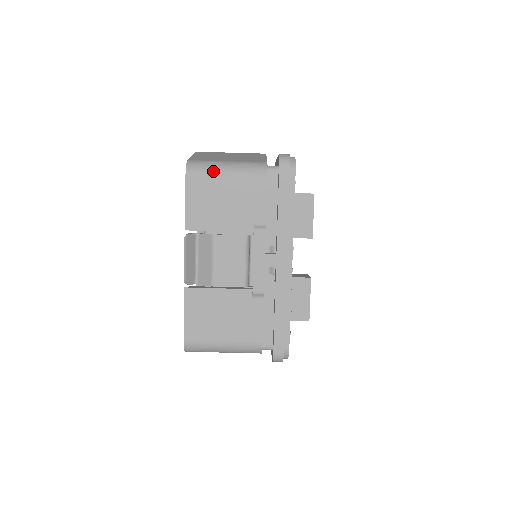
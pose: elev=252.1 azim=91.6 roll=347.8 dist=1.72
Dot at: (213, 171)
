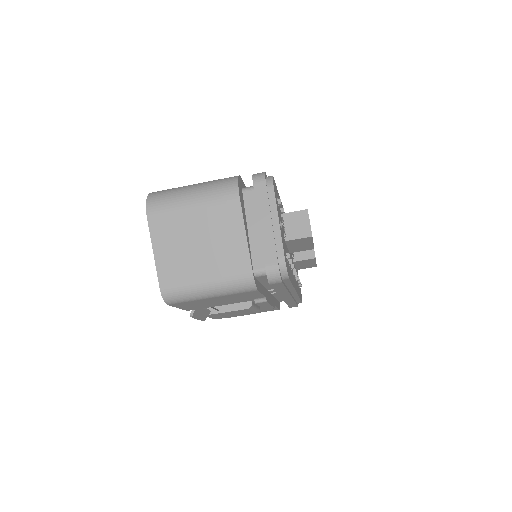
Dot at: (196, 299)
